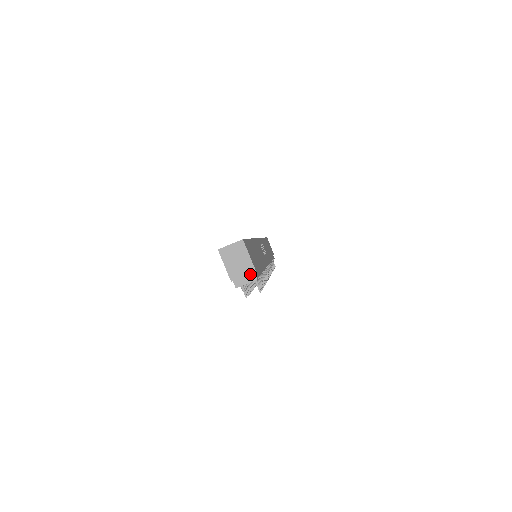
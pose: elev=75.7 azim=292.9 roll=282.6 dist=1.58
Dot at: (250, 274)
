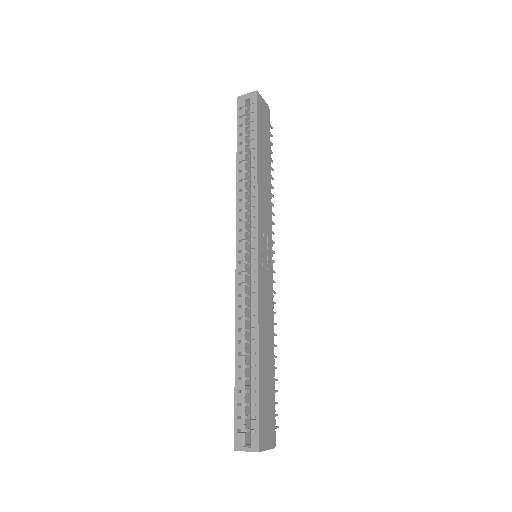
Dot at: occluded
